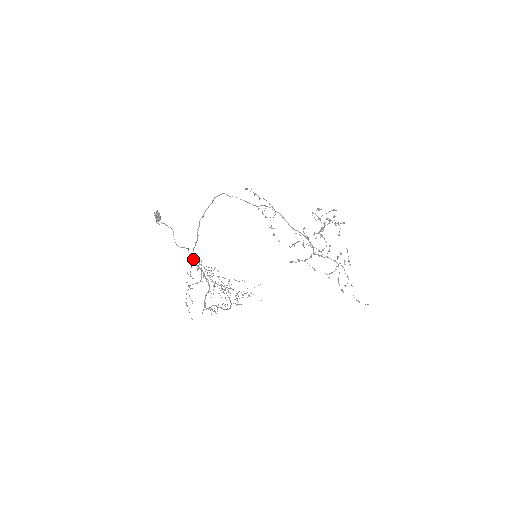
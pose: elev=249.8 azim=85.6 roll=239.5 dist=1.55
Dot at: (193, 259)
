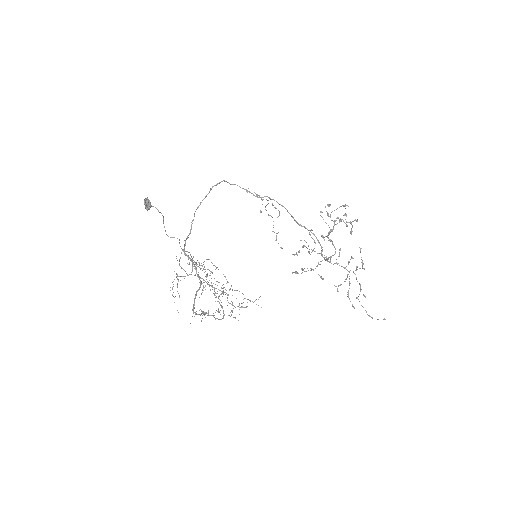
Dot at: (184, 250)
